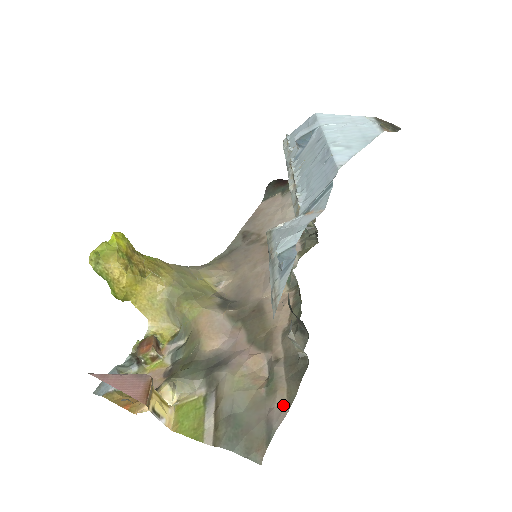
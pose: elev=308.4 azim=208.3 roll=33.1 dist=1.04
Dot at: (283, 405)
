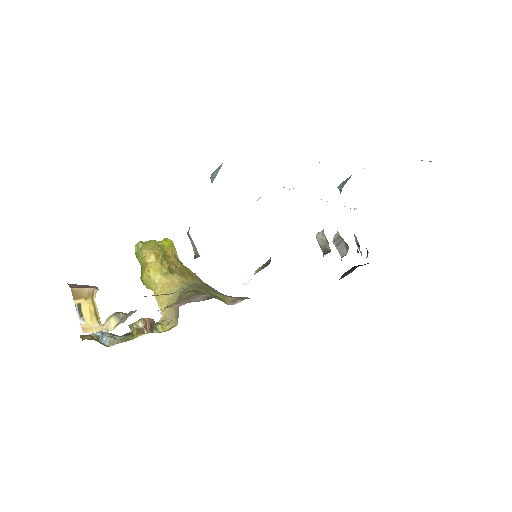
Dot at: occluded
